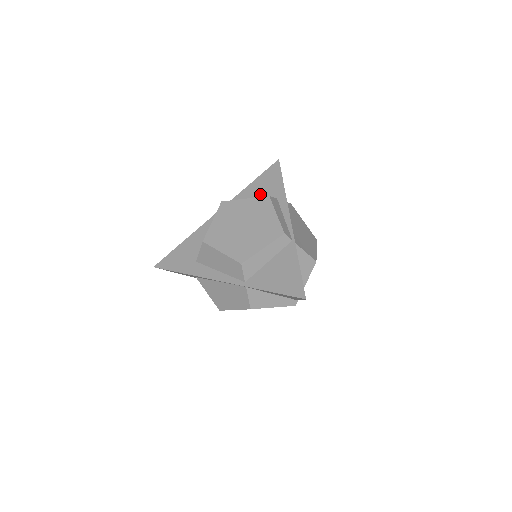
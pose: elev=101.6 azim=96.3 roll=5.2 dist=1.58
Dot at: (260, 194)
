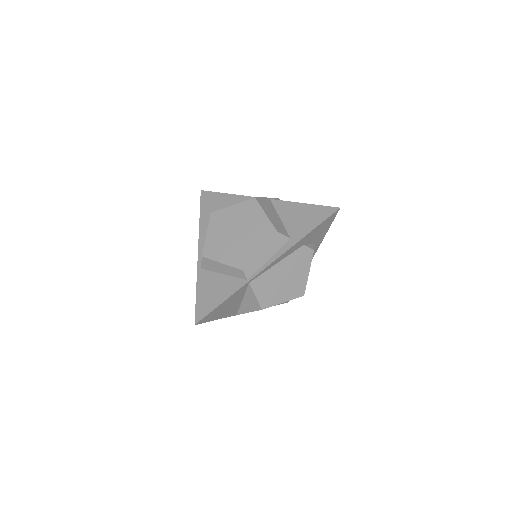
Dot at: (292, 220)
